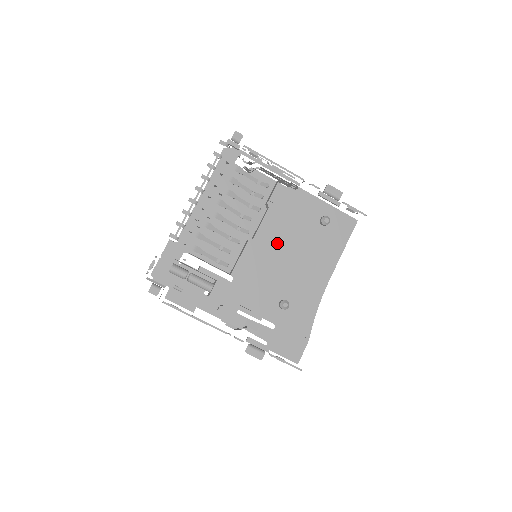
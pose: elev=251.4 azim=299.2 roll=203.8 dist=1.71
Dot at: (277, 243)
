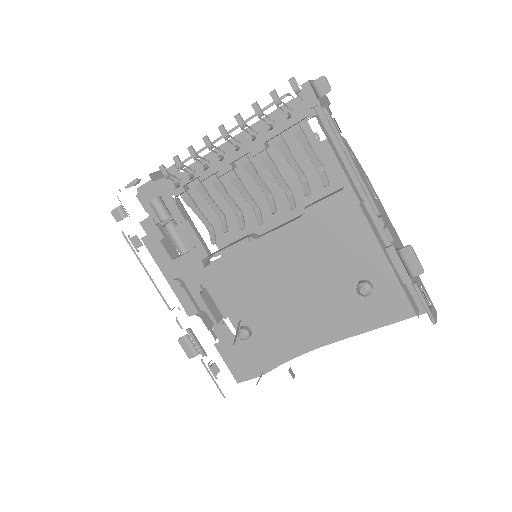
Dot at: (298, 258)
